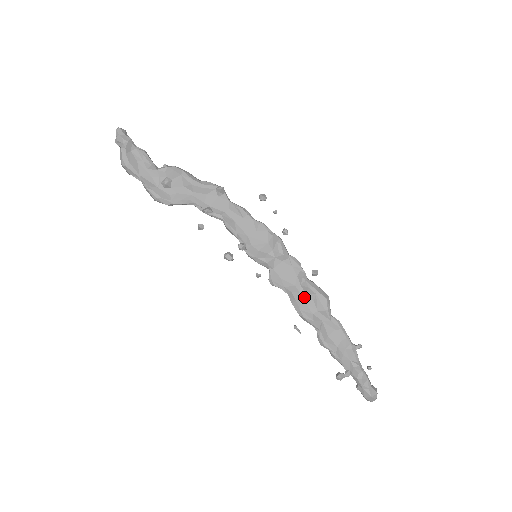
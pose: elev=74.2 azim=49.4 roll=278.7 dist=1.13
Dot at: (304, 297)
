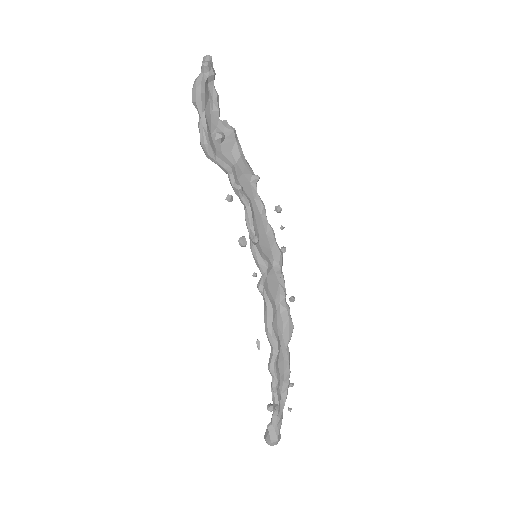
Dot at: (278, 316)
